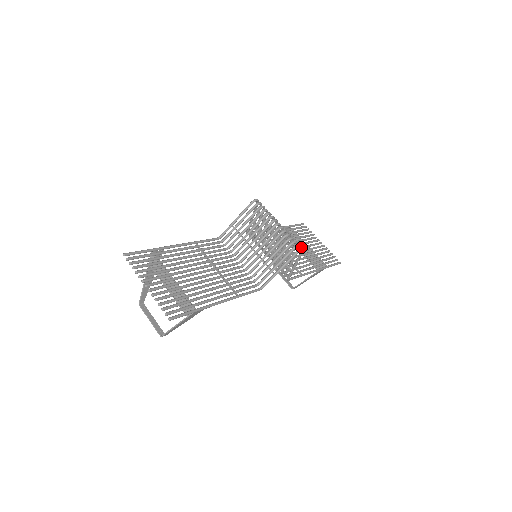
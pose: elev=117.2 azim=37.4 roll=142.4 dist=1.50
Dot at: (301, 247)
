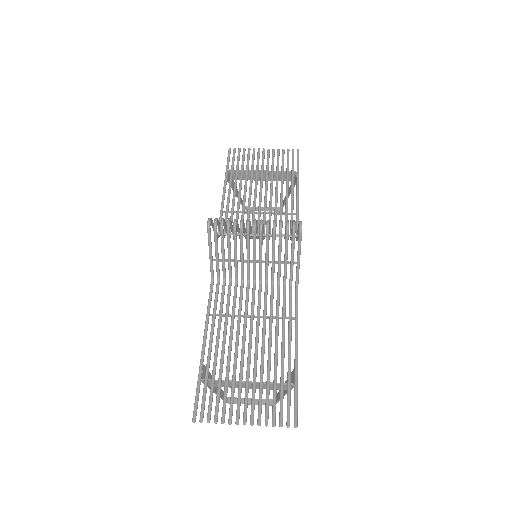
Dot at: (261, 183)
